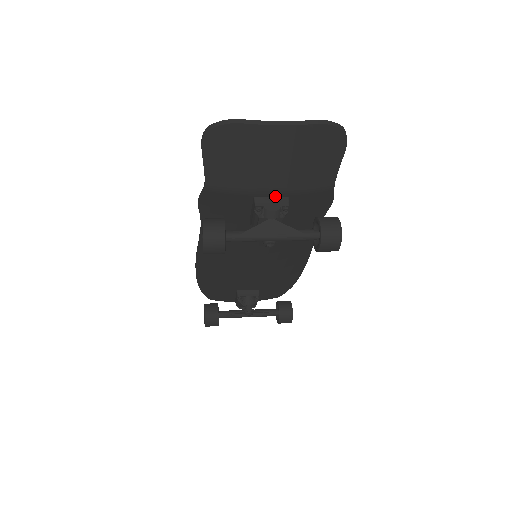
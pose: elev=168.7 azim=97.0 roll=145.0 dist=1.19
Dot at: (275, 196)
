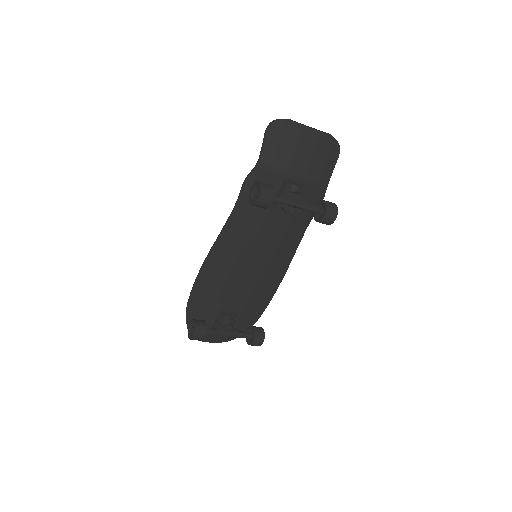
Dot at: (297, 181)
